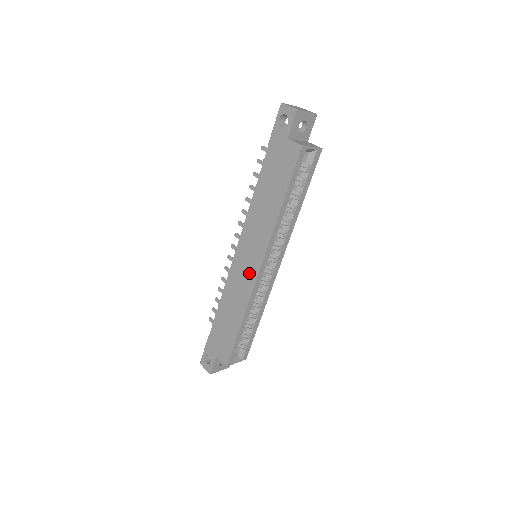
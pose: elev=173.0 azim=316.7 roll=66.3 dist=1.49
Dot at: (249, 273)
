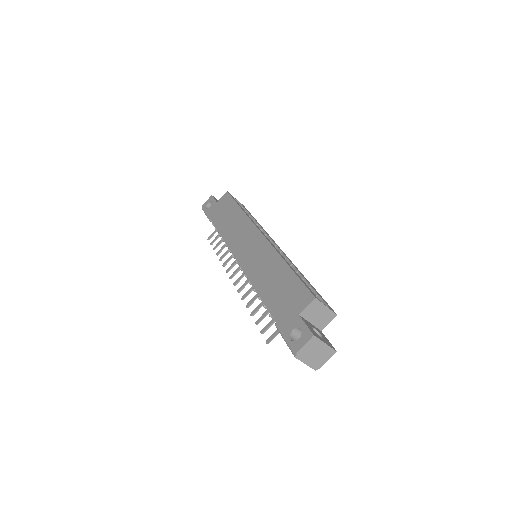
Dot at: (257, 246)
